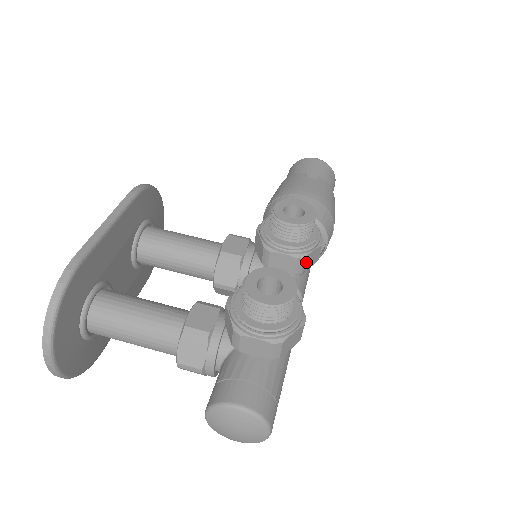
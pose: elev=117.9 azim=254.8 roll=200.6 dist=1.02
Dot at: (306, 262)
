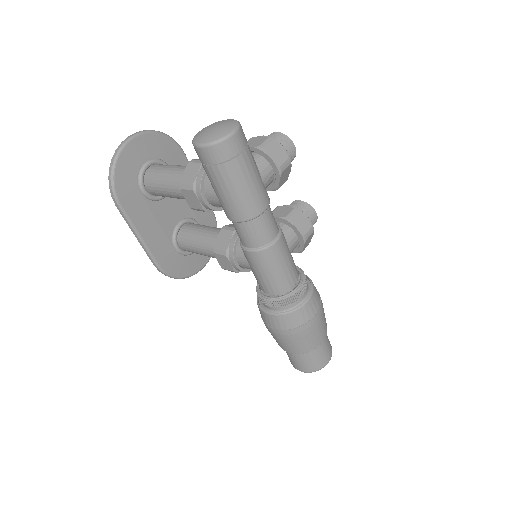
Dot at: (298, 218)
